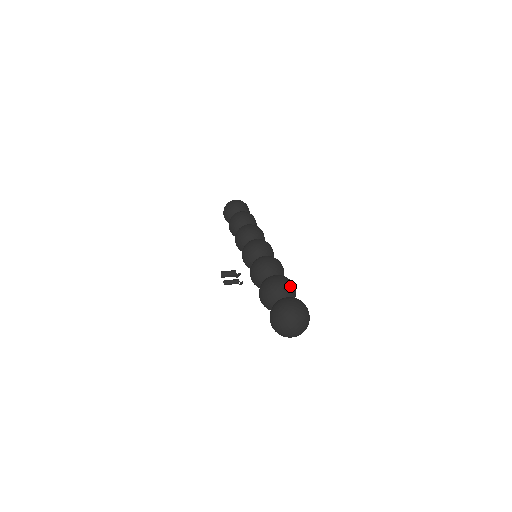
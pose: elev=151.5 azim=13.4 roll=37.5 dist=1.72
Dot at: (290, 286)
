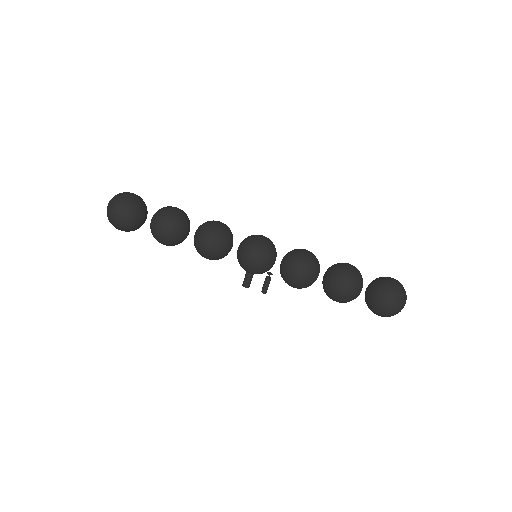
Dot at: (357, 281)
